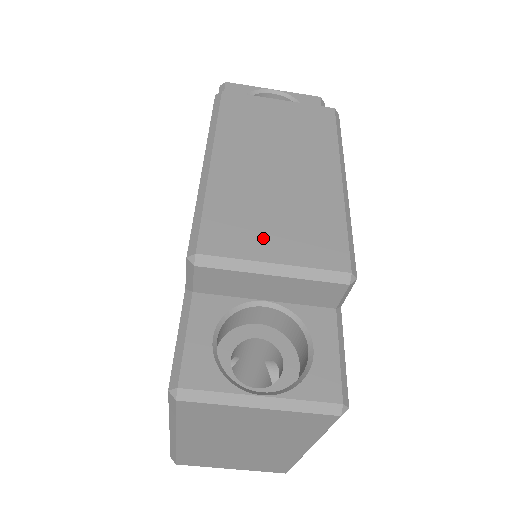
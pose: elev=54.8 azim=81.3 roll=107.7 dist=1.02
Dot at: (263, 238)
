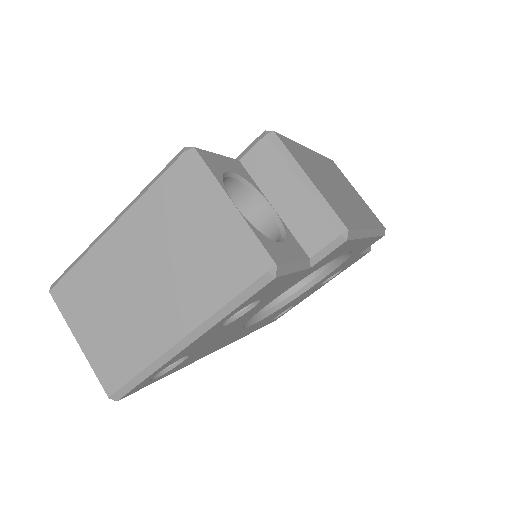
Dot at: (312, 173)
